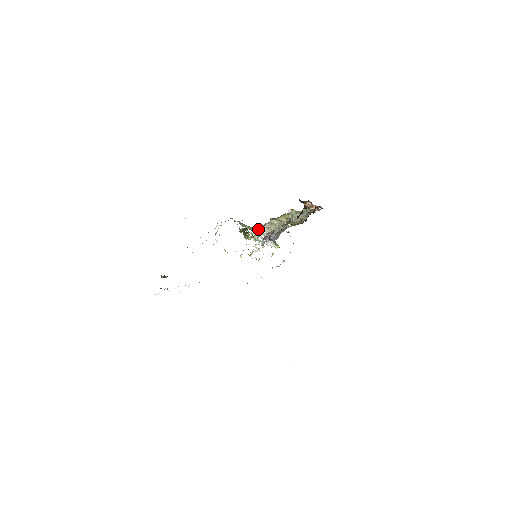
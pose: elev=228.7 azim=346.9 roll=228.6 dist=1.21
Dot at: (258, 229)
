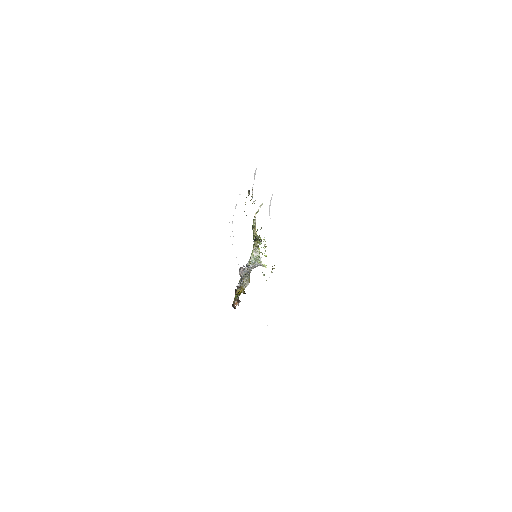
Dot at: (257, 249)
